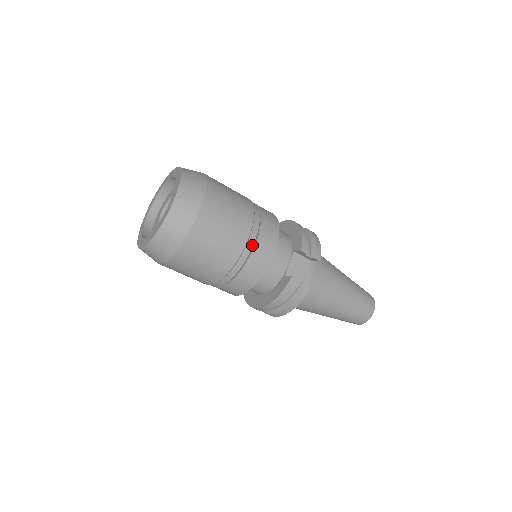
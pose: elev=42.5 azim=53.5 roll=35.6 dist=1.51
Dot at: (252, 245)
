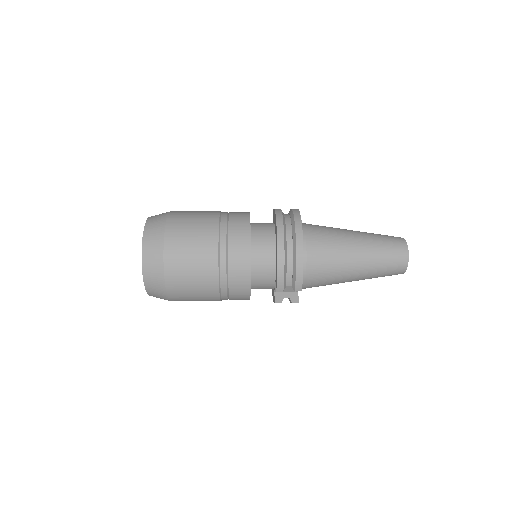
Dot at: (226, 297)
